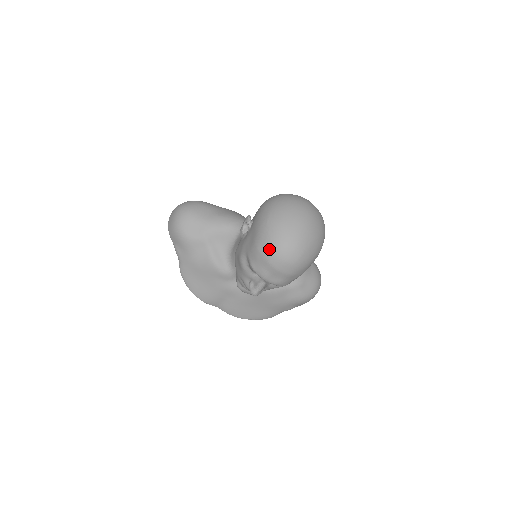
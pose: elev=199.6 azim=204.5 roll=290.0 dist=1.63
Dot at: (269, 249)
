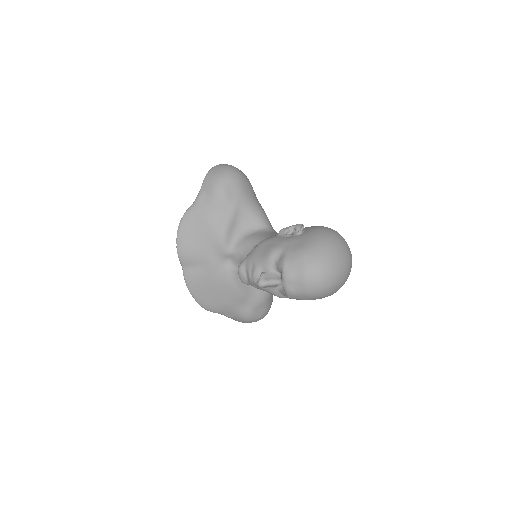
Dot at: (314, 262)
